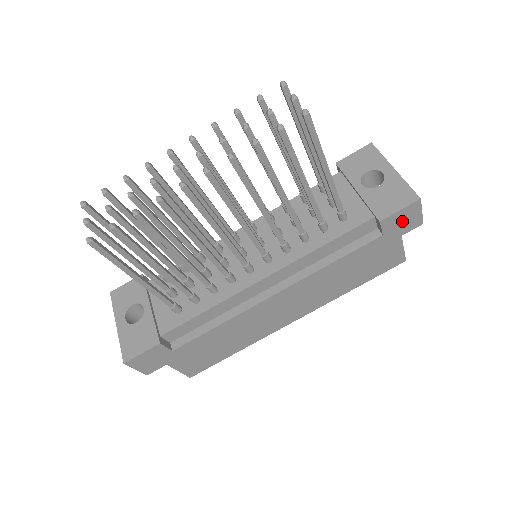
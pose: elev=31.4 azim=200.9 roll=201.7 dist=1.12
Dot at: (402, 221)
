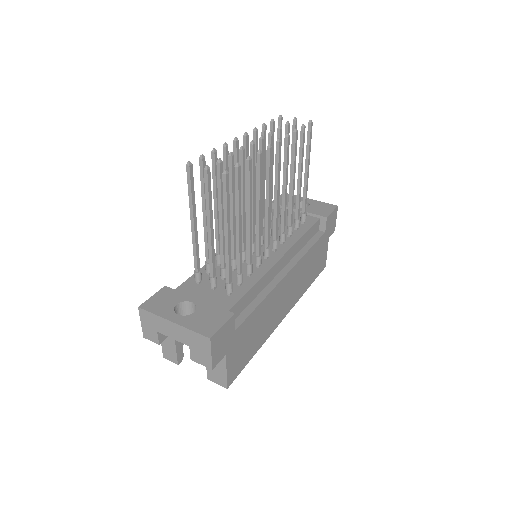
Dot at: (331, 223)
